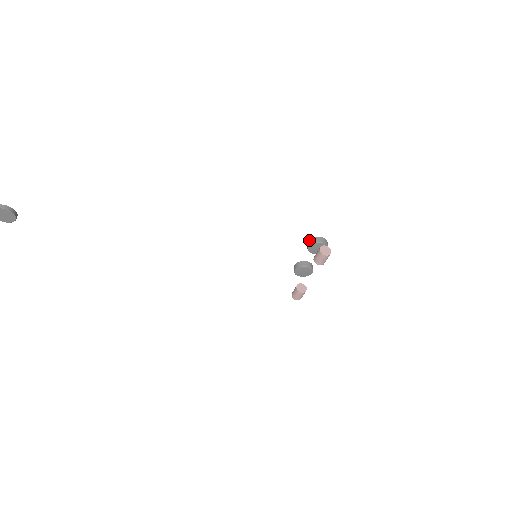
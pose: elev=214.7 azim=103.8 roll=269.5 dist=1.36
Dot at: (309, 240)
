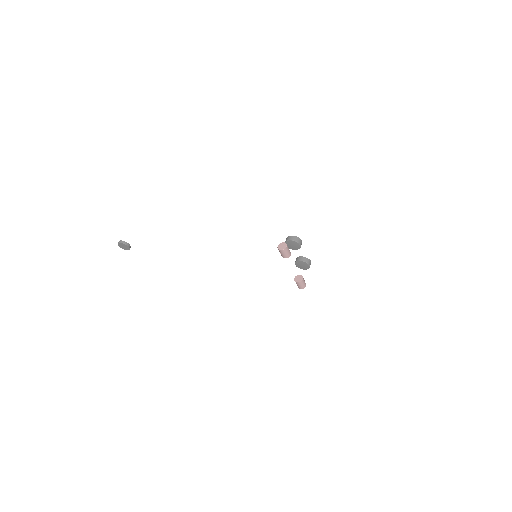
Dot at: (286, 239)
